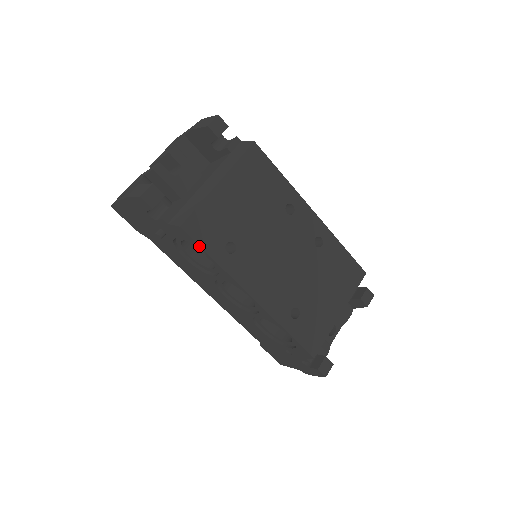
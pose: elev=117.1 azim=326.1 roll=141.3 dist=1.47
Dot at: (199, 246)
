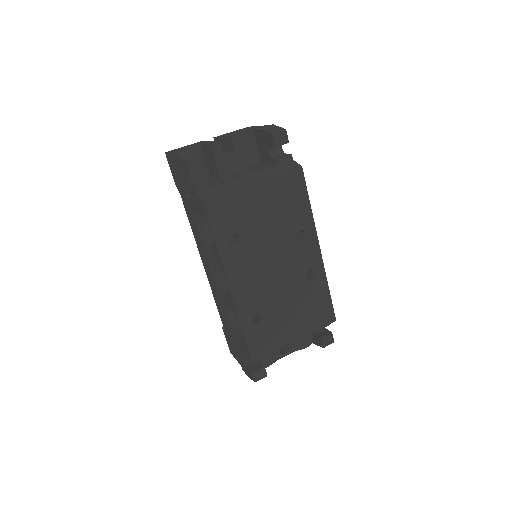
Dot at: (209, 224)
